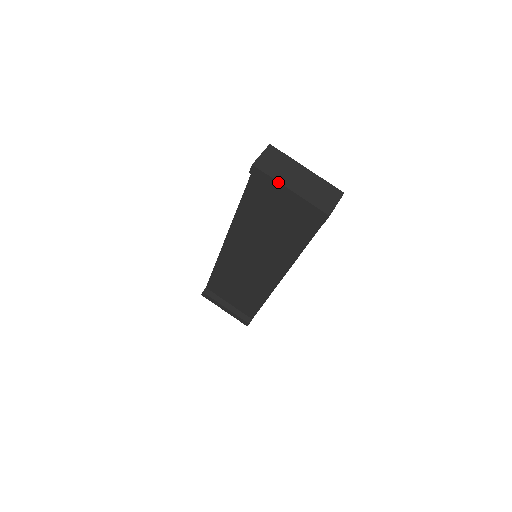
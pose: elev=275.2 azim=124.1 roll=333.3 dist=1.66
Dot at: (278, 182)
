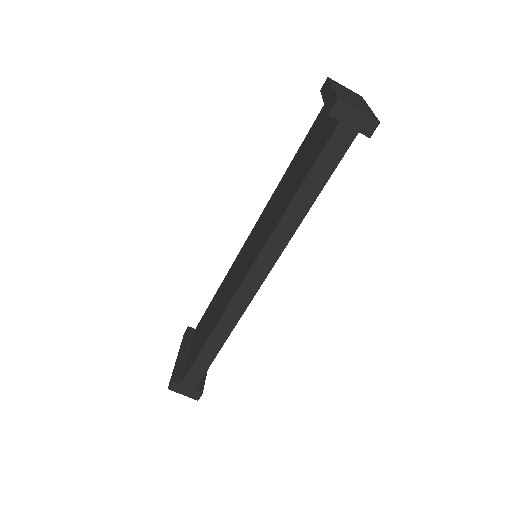
Dot at: (331, 84)
